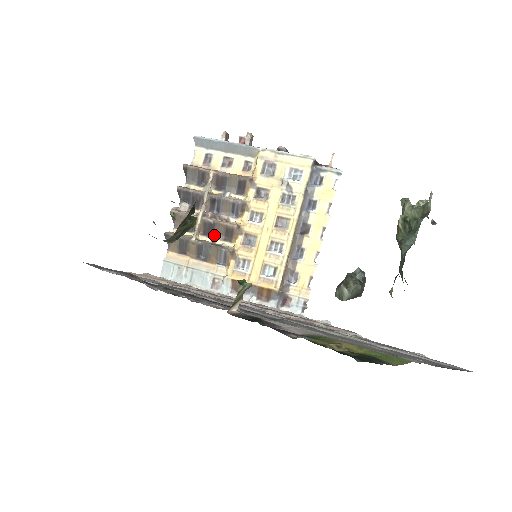
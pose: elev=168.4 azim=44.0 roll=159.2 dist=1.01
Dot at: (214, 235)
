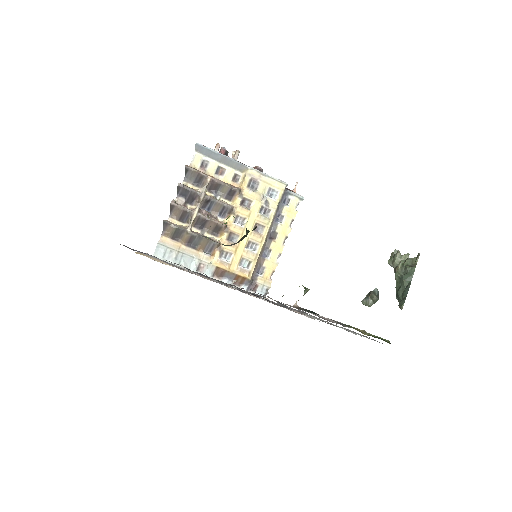
Dot at: (204, 229)
